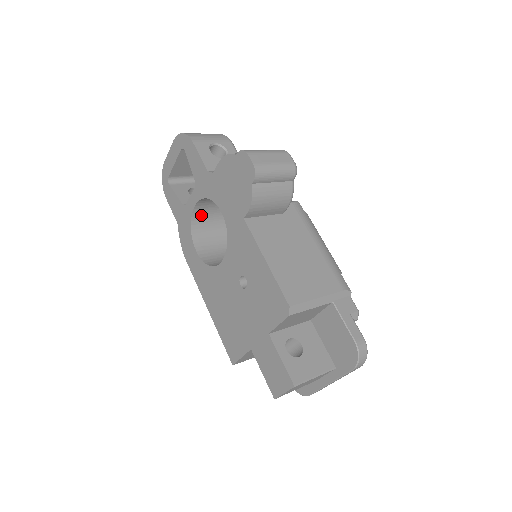
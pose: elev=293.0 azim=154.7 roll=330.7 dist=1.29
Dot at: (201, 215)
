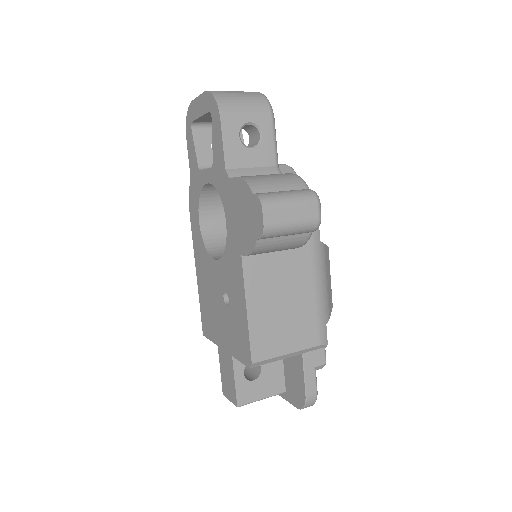
Dot at: occluded
